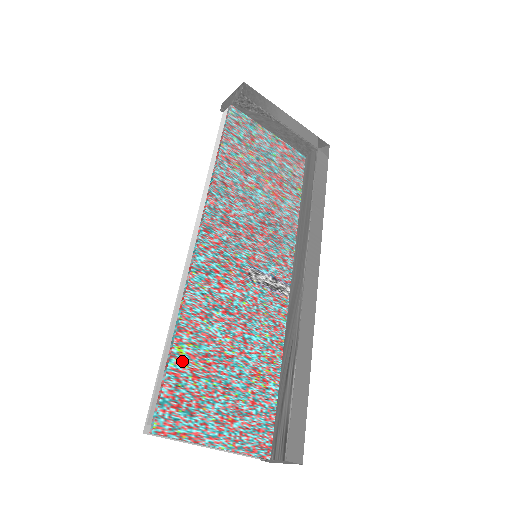
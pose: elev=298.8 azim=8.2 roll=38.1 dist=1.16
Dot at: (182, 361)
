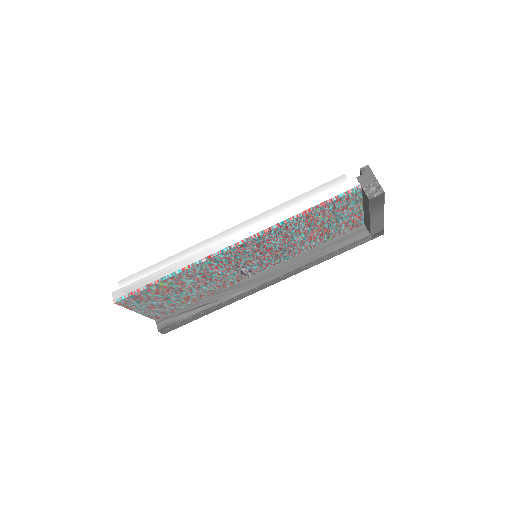
Dot at: (157, 287)
